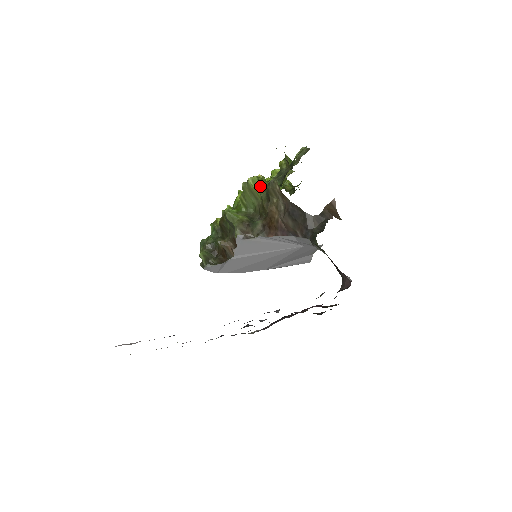
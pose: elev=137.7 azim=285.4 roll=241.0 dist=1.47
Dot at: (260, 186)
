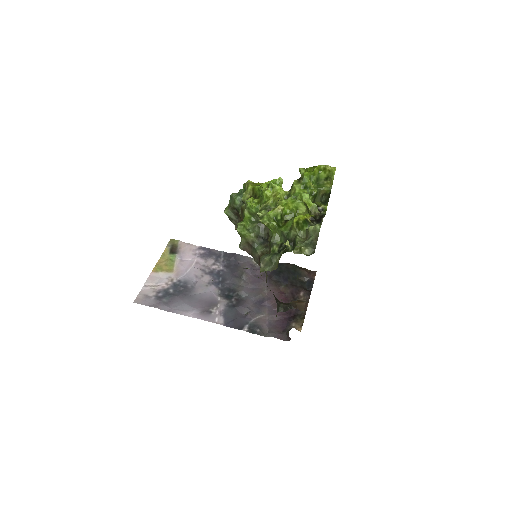
Dot at: (269, 228)
